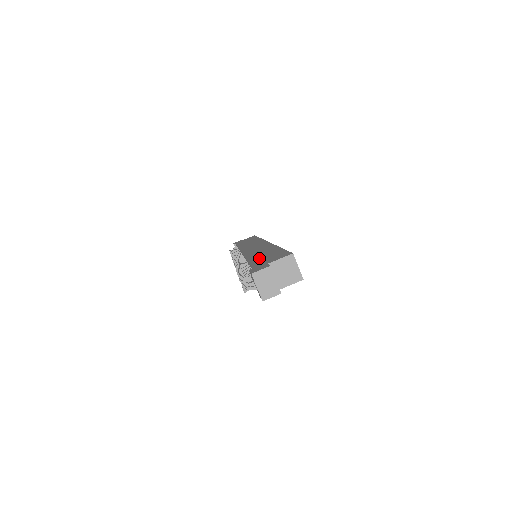
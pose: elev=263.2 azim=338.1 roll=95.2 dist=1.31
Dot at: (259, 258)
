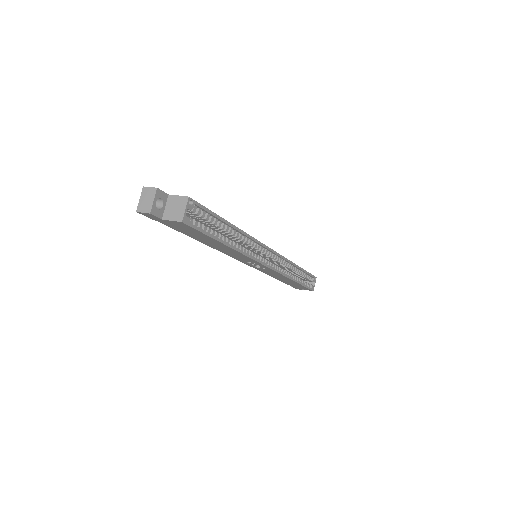
Dot at: occluded
